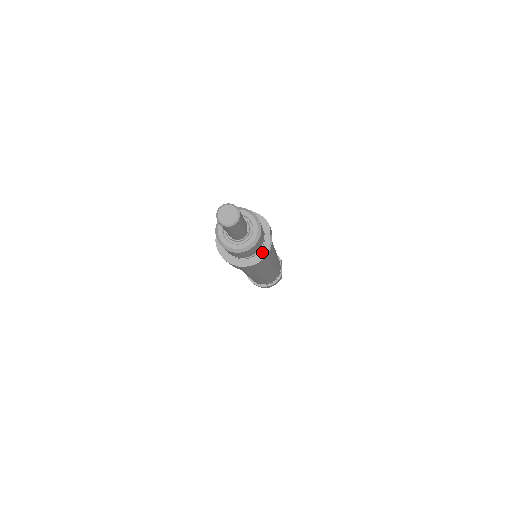
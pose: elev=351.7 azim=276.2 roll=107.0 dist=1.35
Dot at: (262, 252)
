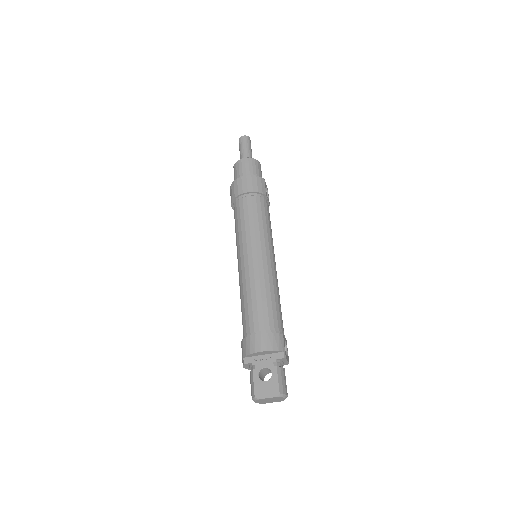
Dot at: occluded
